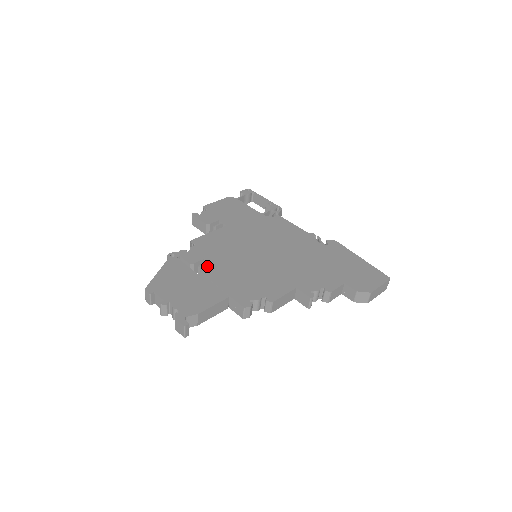
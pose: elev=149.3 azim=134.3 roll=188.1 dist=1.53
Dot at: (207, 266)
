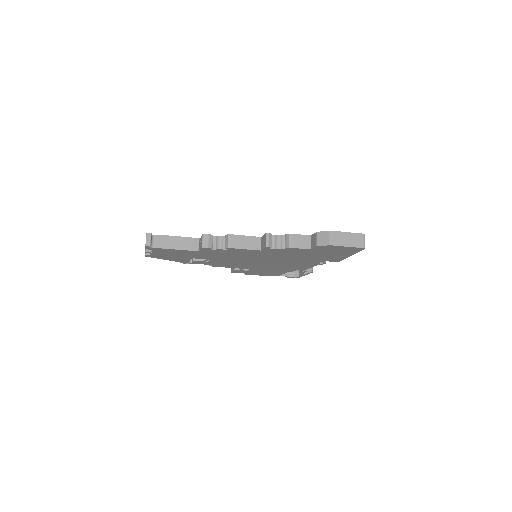
Dot at: occluded
